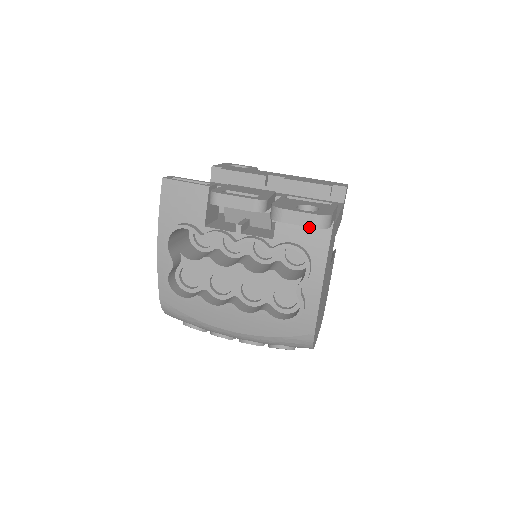
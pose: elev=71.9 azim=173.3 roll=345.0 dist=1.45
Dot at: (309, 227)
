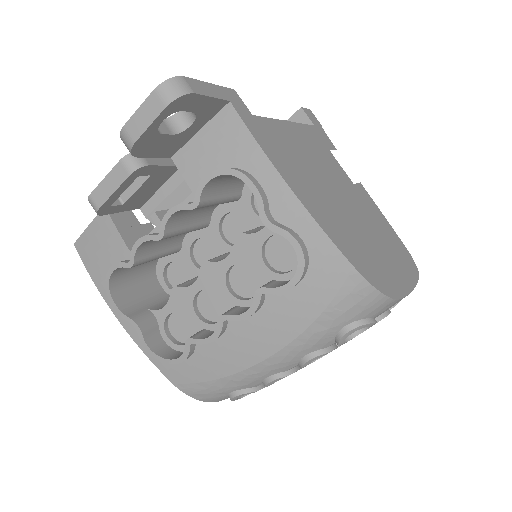
Dot at: (213, 139)
